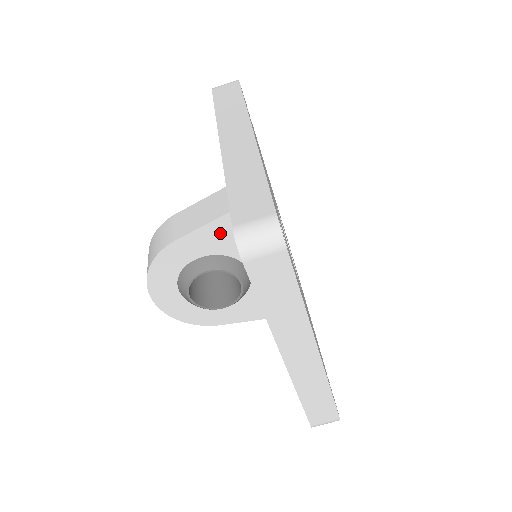
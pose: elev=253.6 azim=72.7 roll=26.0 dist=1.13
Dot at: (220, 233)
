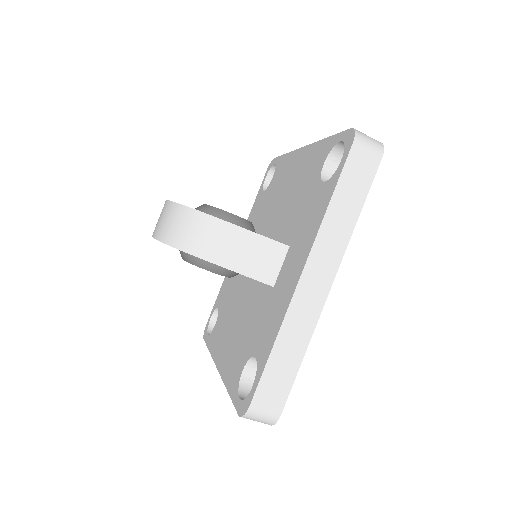
Dot at: occluded
